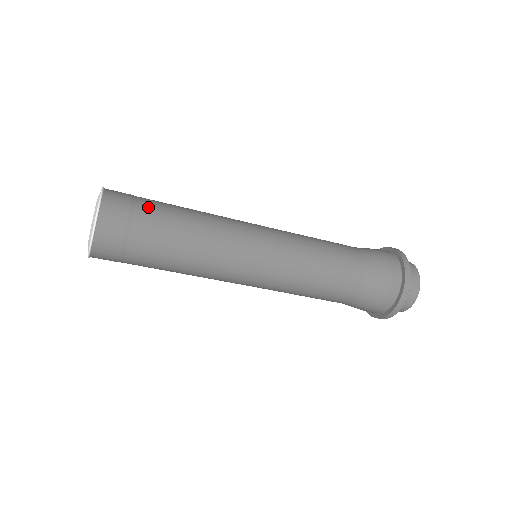
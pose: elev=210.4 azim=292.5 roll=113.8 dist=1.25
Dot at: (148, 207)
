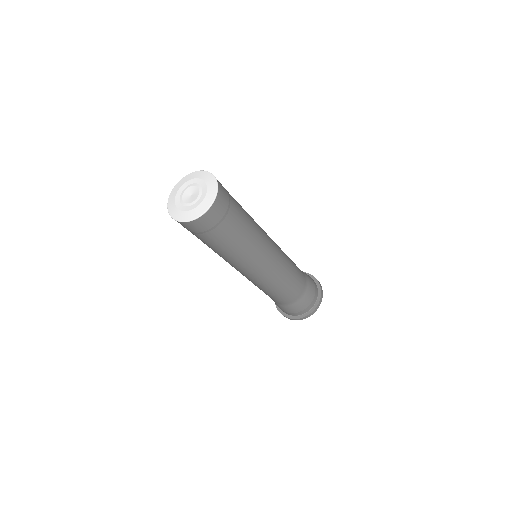
Dot at: occluded
